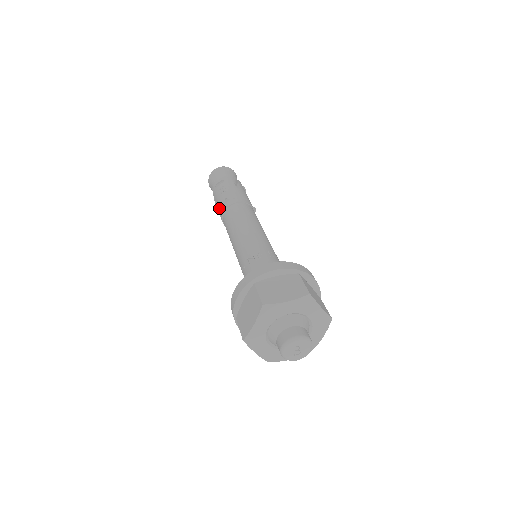
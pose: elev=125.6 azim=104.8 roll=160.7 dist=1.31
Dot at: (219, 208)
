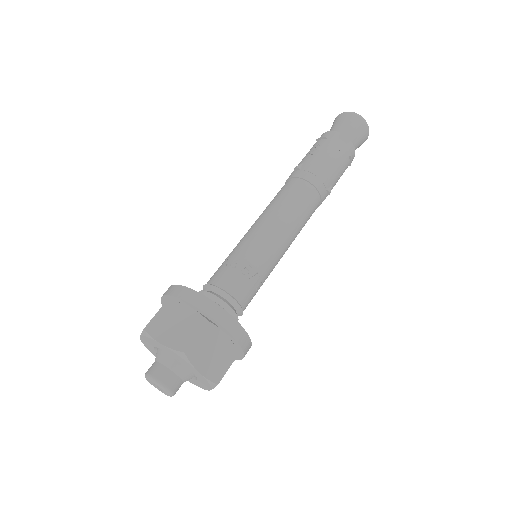
Dot at: occluded
